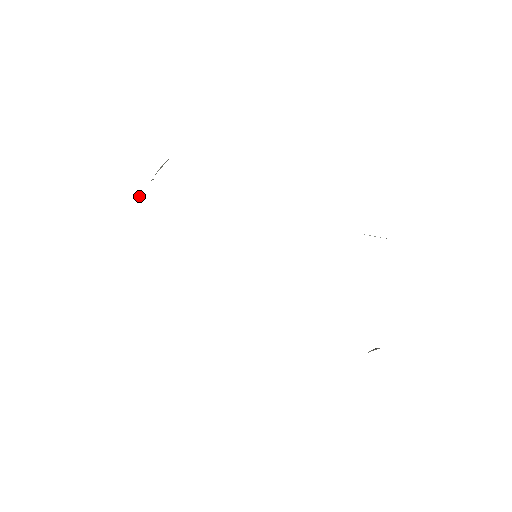
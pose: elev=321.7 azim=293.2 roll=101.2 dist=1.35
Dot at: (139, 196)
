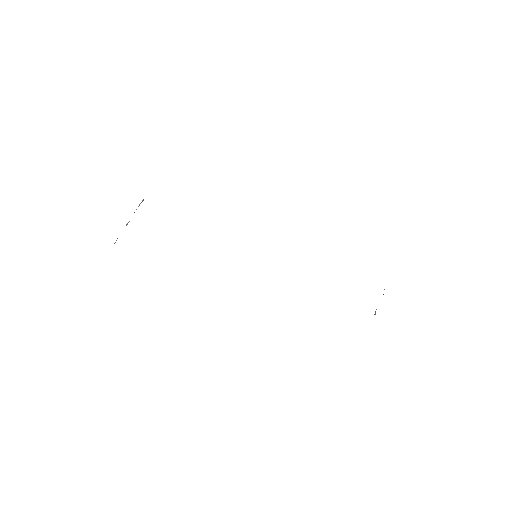
Dot at: occluded
